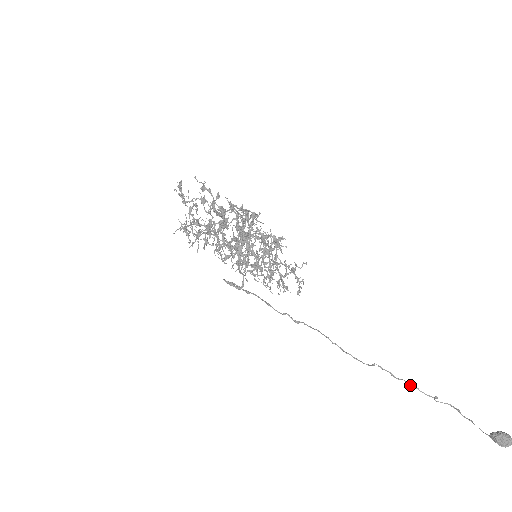
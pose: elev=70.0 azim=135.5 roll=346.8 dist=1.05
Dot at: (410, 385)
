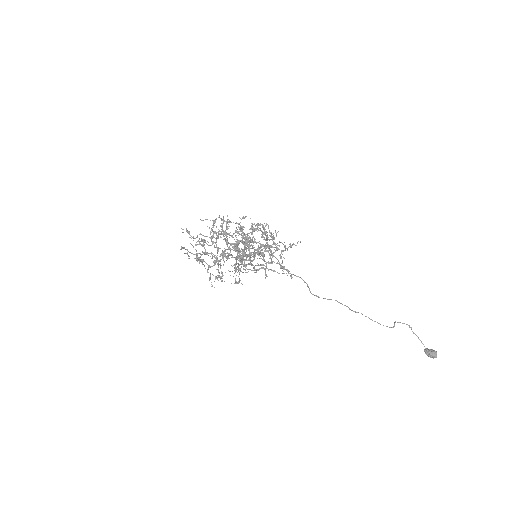
Dot at: occluded
